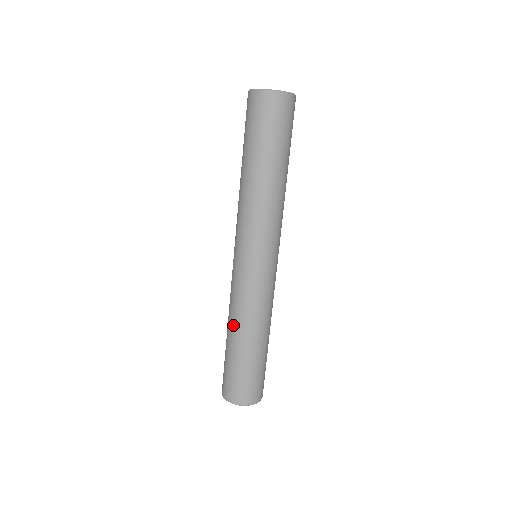
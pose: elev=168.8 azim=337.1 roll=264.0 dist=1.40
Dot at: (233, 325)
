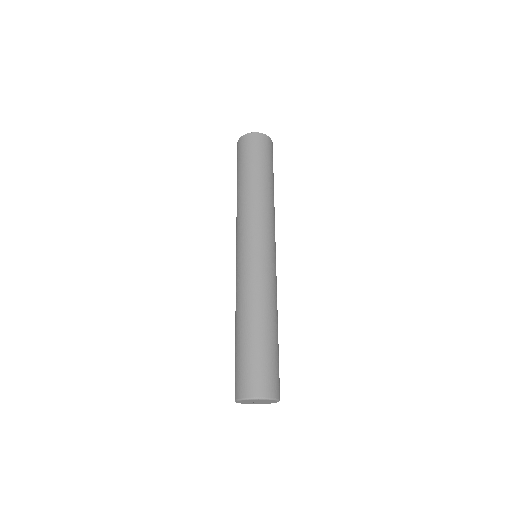
Dot at: (236, 314)
